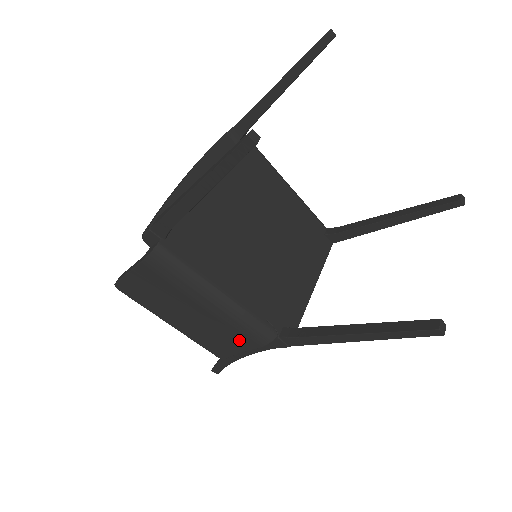
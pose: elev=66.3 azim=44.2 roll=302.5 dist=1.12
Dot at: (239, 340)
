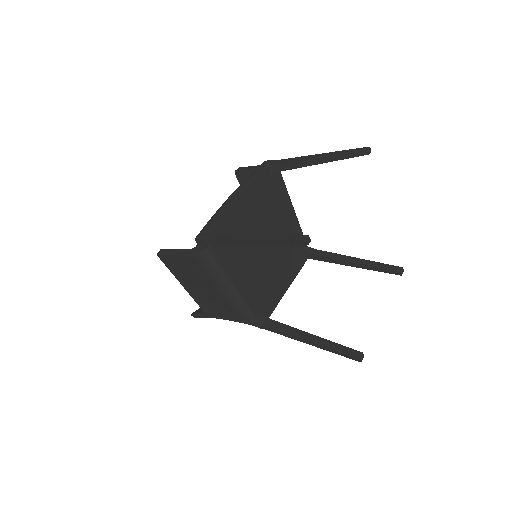
Dot at: (230, 314)
